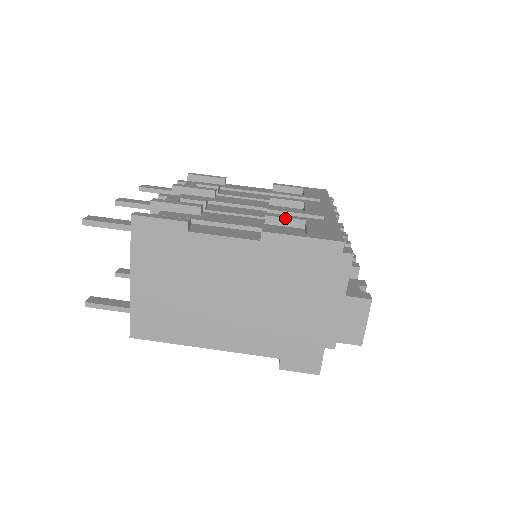
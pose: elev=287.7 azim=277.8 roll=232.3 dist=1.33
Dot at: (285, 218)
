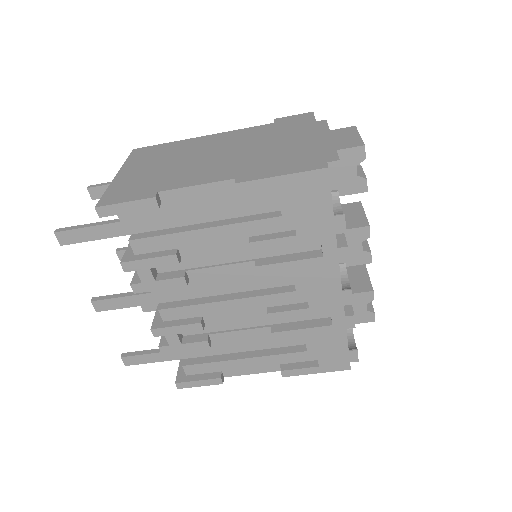
Dot at: occluded
